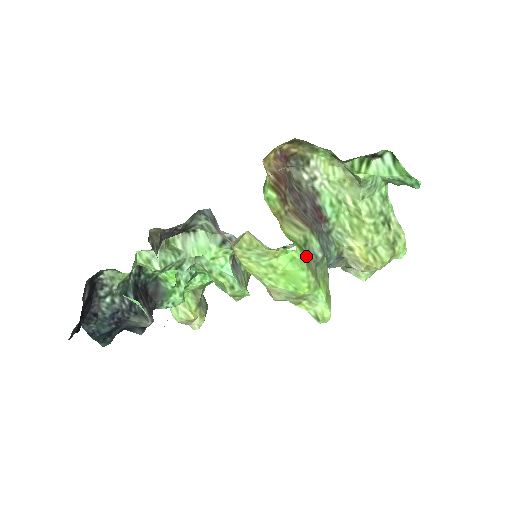
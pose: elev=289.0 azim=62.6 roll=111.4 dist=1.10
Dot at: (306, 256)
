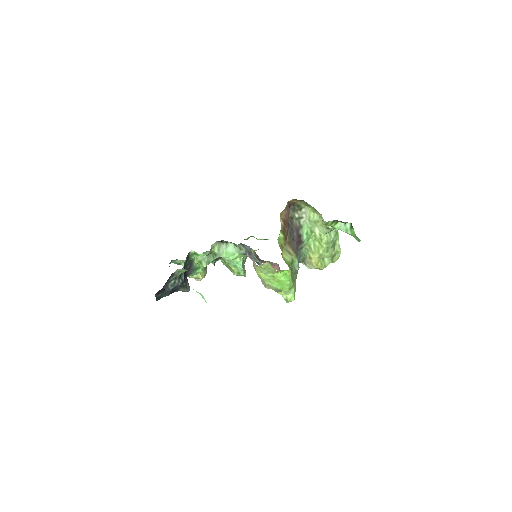
Dot at: (291, 271)
